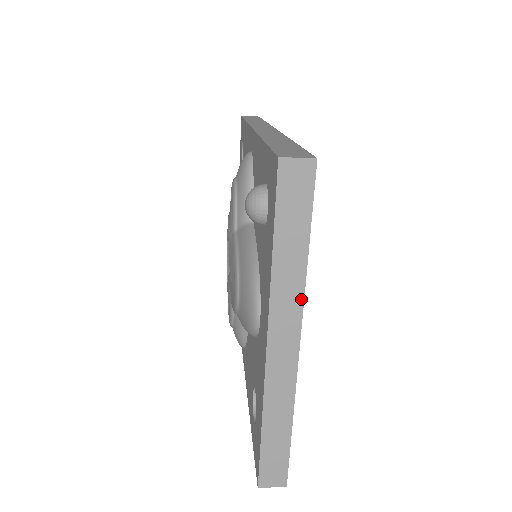
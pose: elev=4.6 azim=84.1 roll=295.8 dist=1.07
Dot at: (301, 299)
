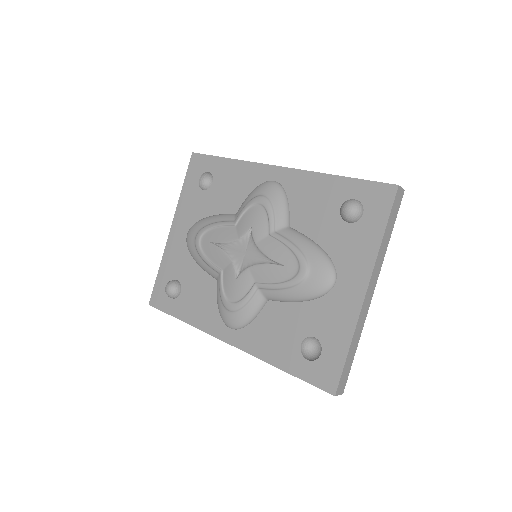
Dot at: (382, 263)
